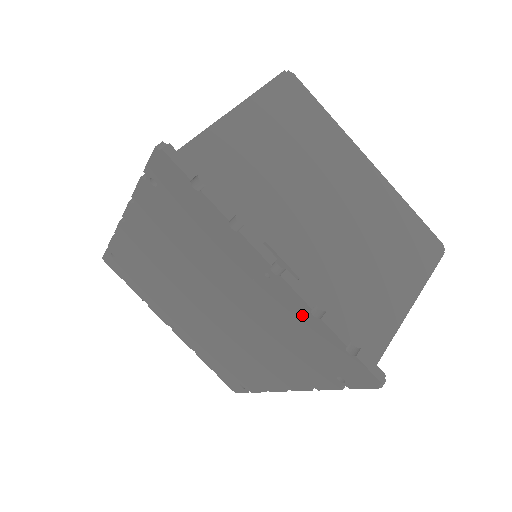
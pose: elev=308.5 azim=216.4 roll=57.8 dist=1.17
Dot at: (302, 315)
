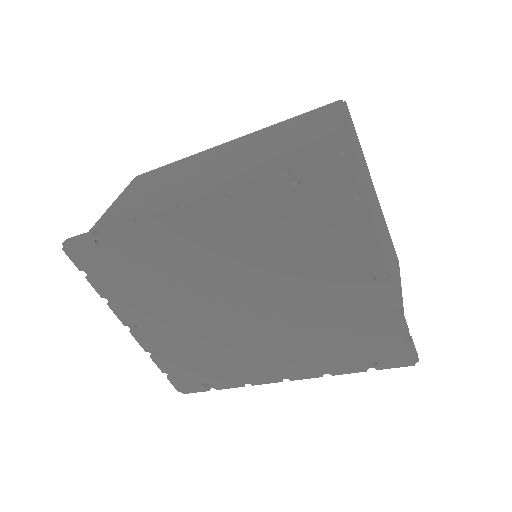
Dot at: (382, 311)
